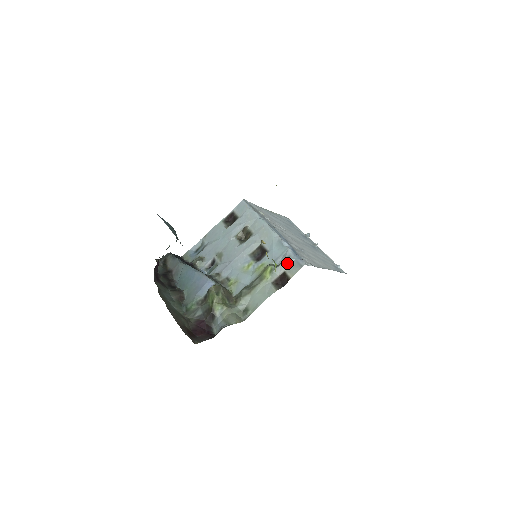
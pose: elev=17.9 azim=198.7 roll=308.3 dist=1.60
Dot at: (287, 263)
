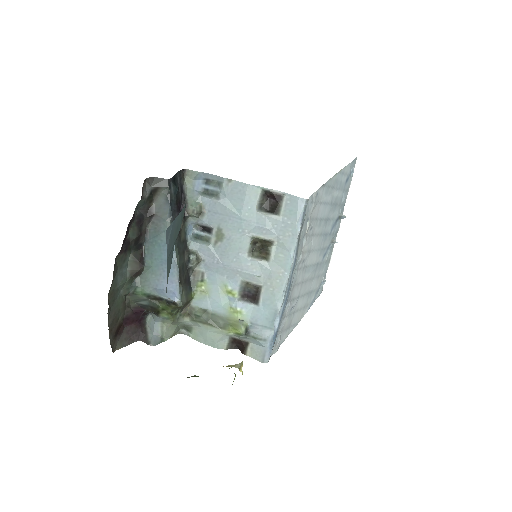
Dot at: (257, 343)
